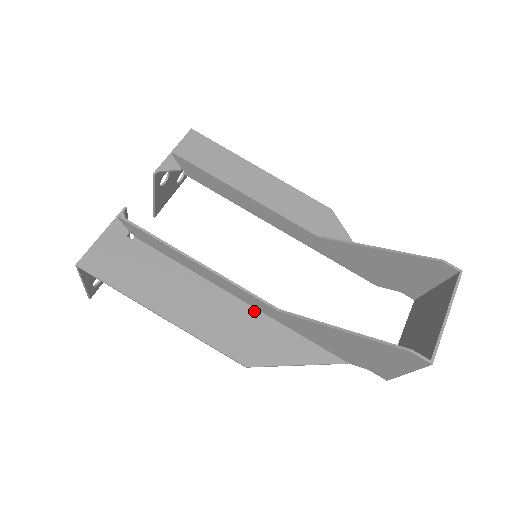
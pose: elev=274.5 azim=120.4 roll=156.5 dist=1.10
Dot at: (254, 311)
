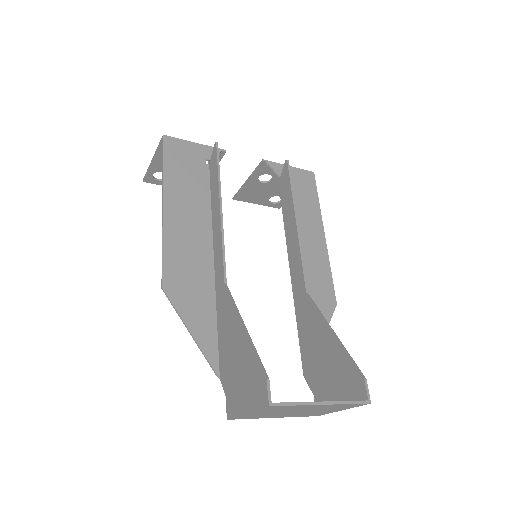
Dot at: (212, 274)
